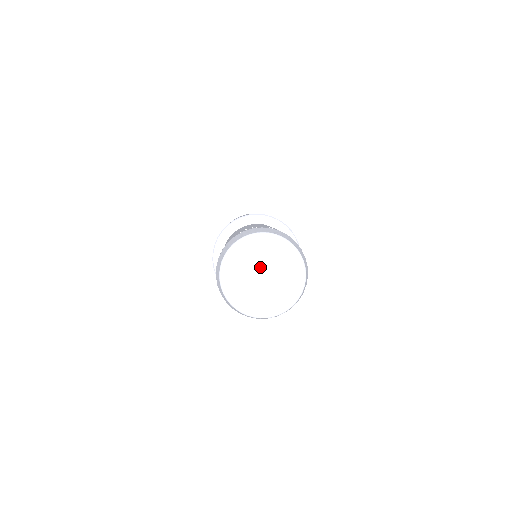
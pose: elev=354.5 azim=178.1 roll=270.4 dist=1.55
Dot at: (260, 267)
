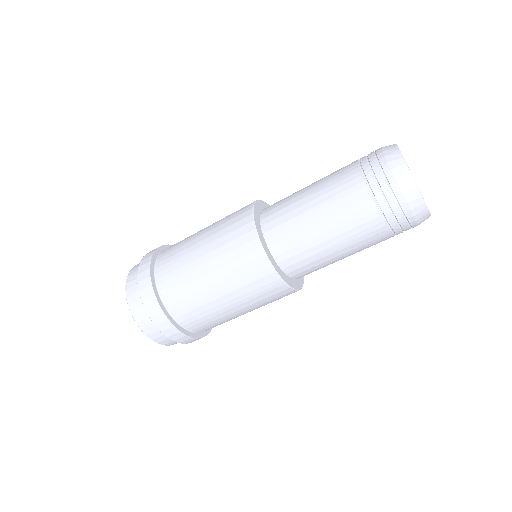
Dot at: occluded
